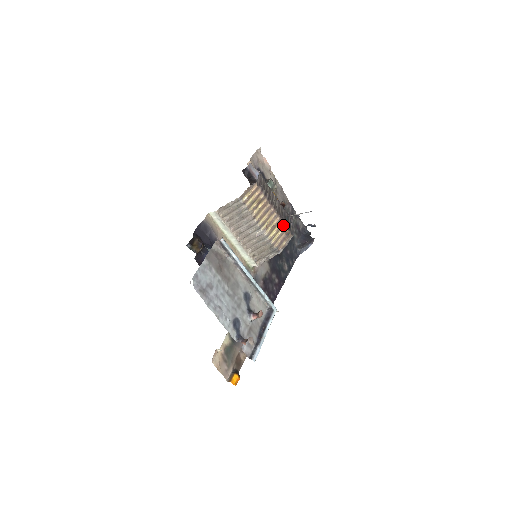
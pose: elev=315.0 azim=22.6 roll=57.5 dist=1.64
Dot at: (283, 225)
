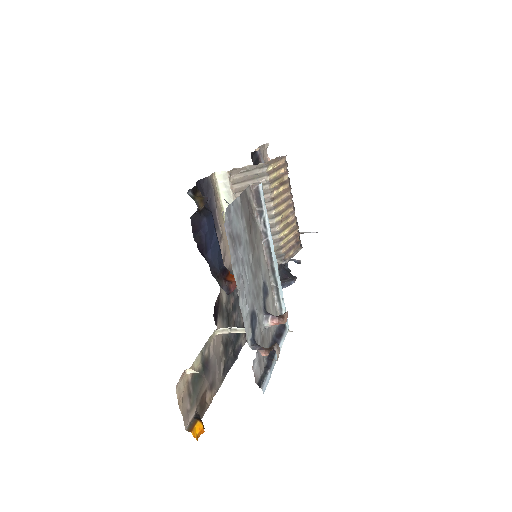
Dot at: (296, 228)
